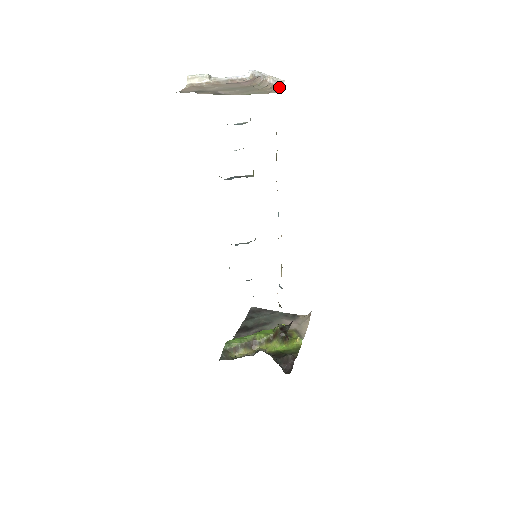
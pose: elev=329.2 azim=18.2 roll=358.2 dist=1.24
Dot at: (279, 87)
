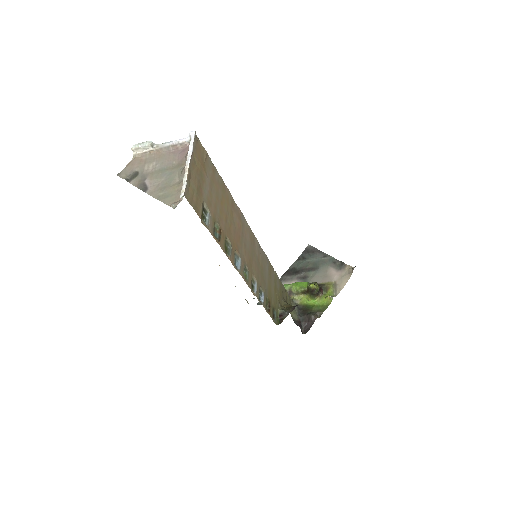
Dot at: (183, 194)
